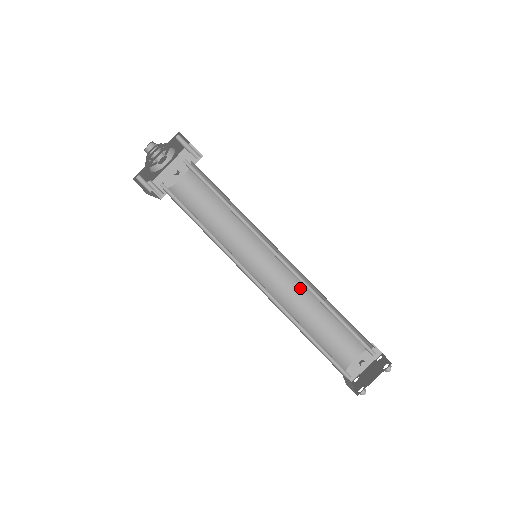
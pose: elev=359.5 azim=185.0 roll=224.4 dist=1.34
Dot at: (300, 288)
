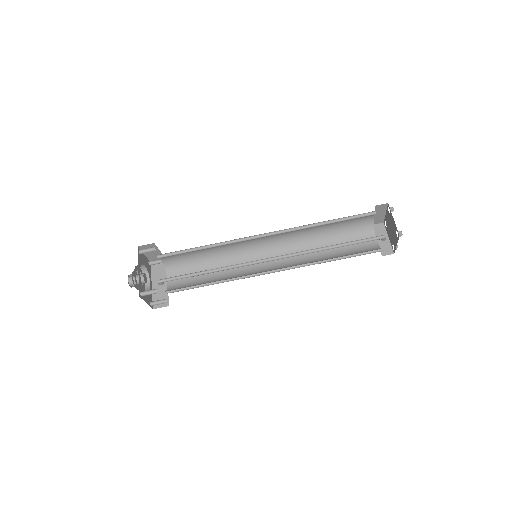
Dot at: (301, 248)
